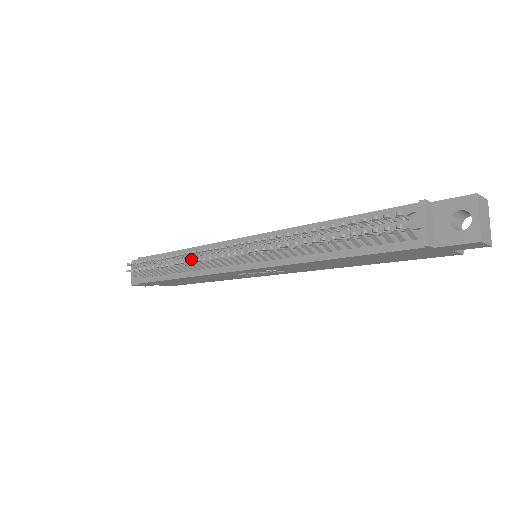
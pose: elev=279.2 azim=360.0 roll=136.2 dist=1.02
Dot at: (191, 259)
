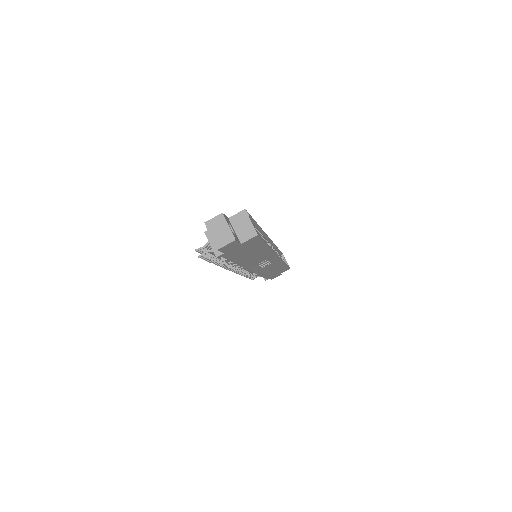
Dot at: occluded
